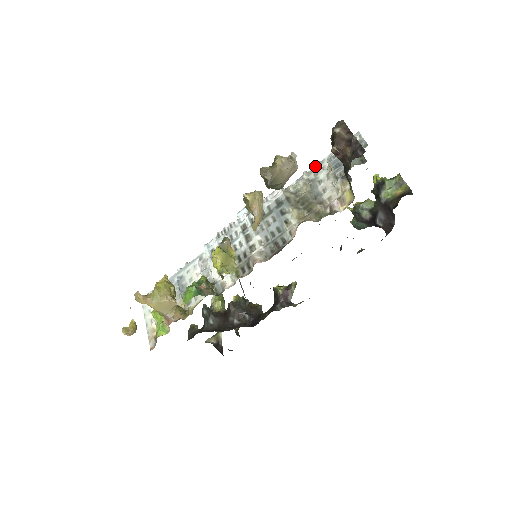
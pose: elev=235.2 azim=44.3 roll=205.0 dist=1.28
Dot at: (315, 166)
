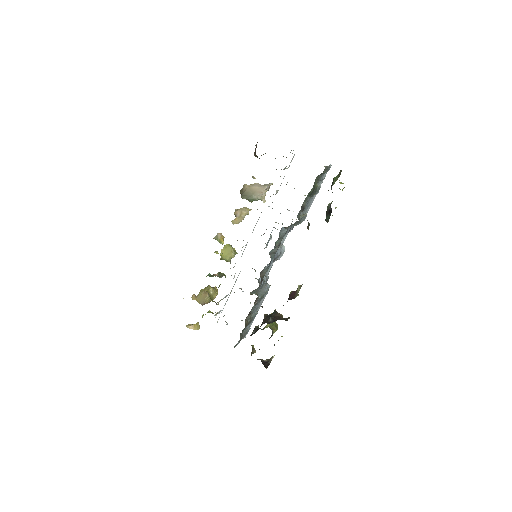
Dot at: occluded
